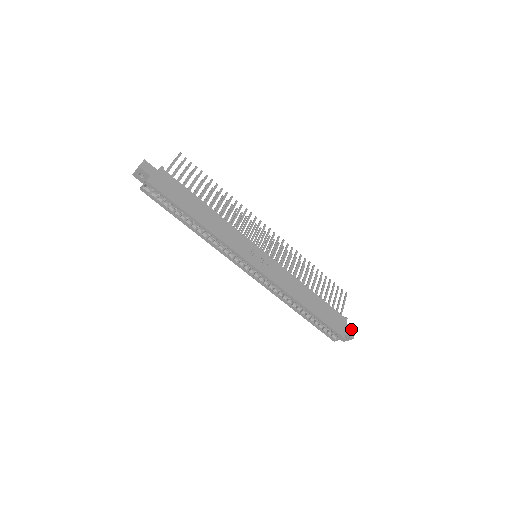
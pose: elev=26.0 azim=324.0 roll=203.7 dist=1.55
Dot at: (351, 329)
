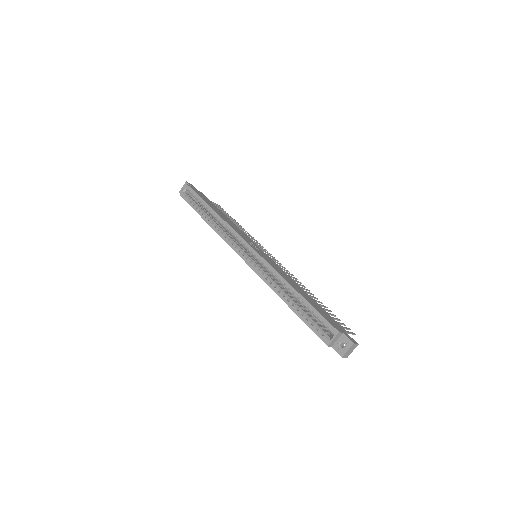
Dot at: (352, 339)
